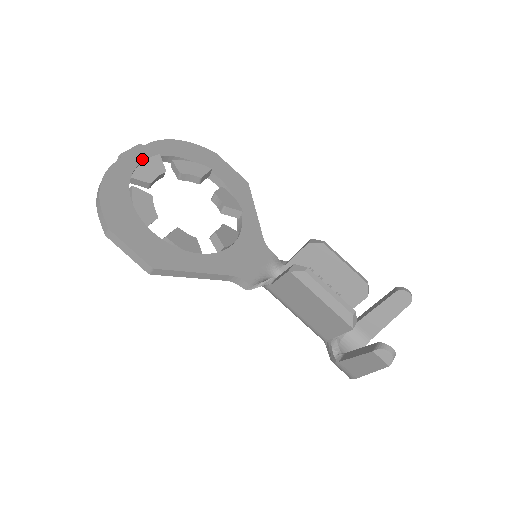
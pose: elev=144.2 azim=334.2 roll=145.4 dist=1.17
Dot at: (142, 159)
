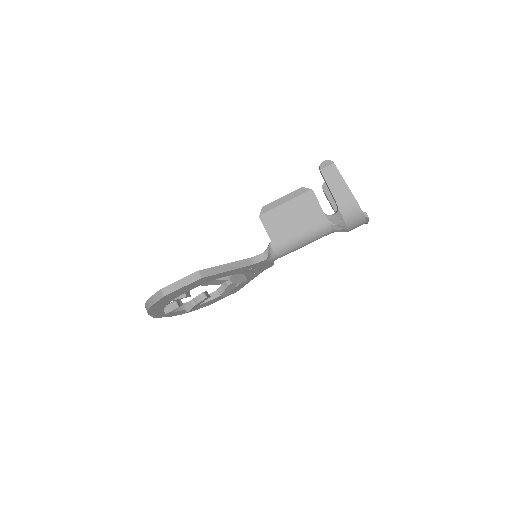
Dot at: occluded
